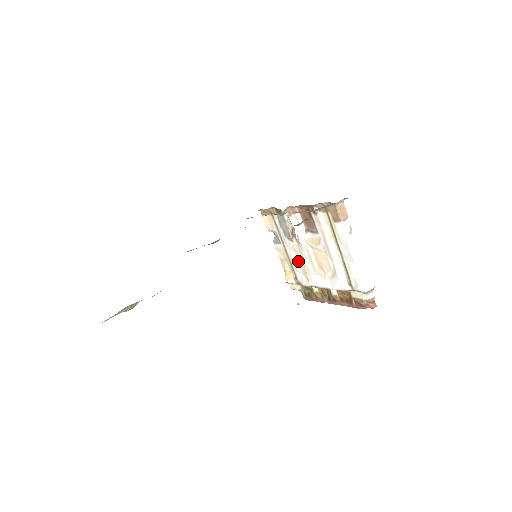
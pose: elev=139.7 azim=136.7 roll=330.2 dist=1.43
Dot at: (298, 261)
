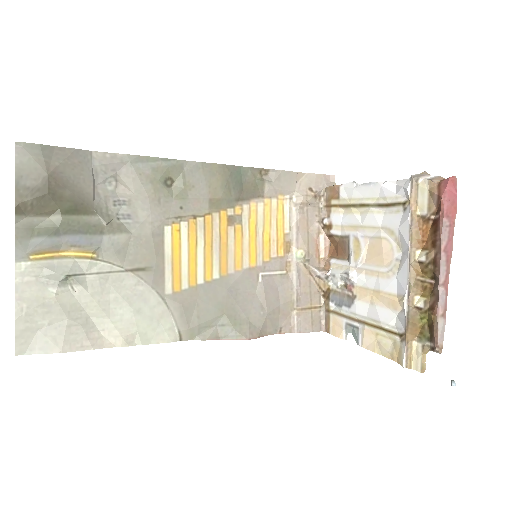
Dot at: (379, 308)
